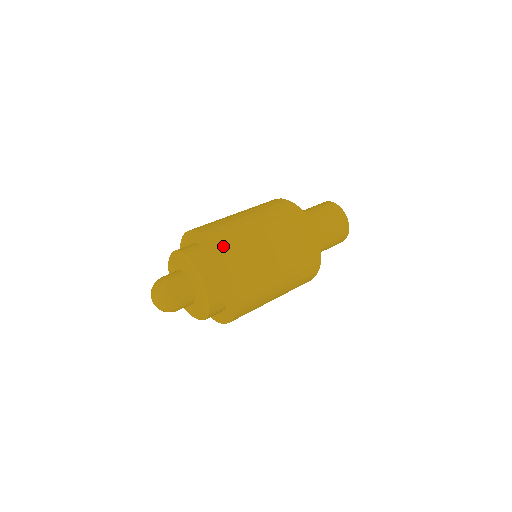
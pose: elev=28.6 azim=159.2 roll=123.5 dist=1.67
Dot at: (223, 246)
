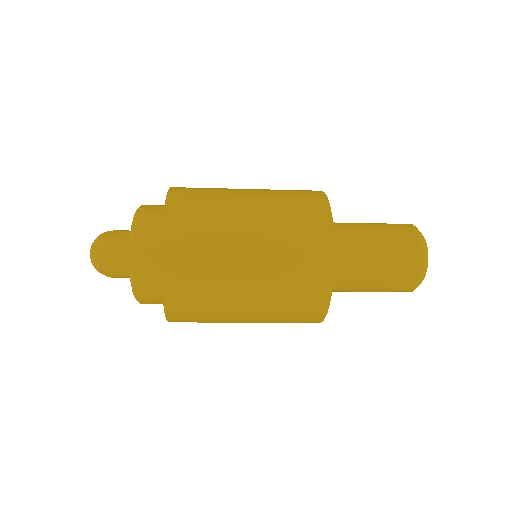
Dot at: (179, 191)
